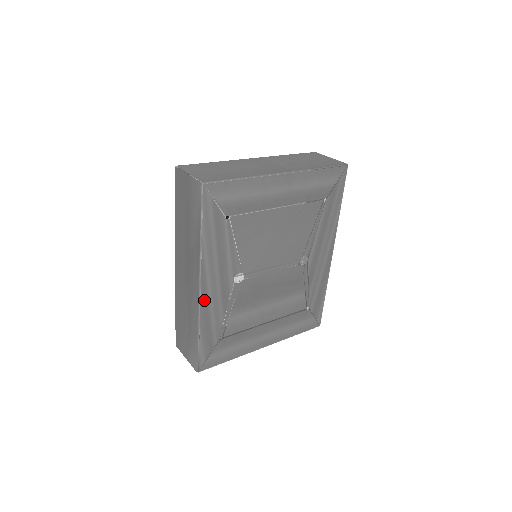
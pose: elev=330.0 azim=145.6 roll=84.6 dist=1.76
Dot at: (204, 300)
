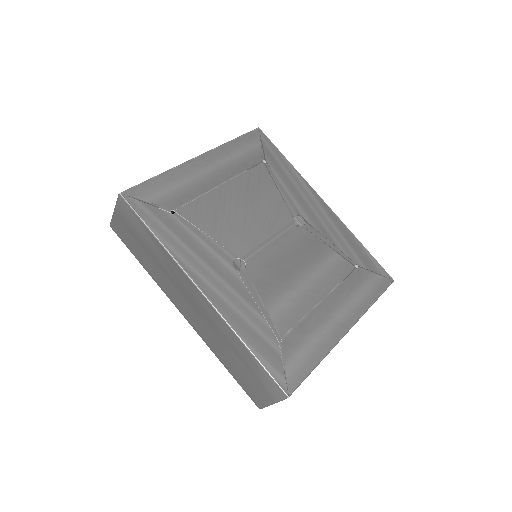
Dot at: (218, 303)
